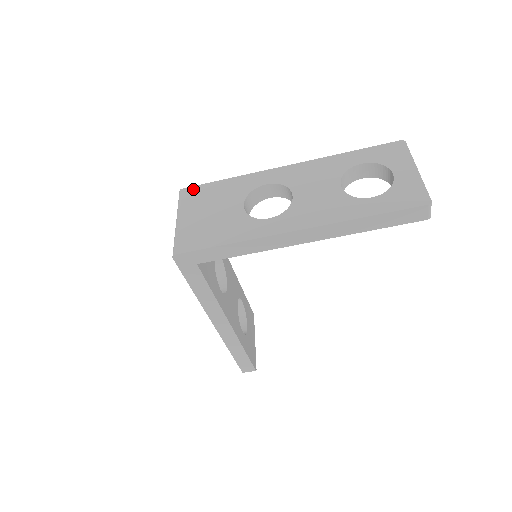
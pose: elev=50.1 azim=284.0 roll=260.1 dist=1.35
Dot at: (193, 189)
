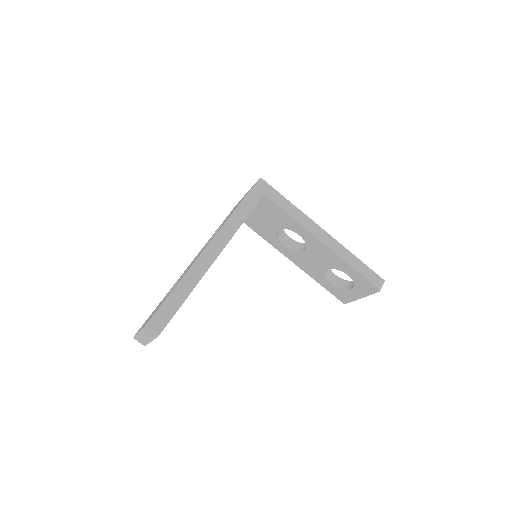
Dot at: occluded
